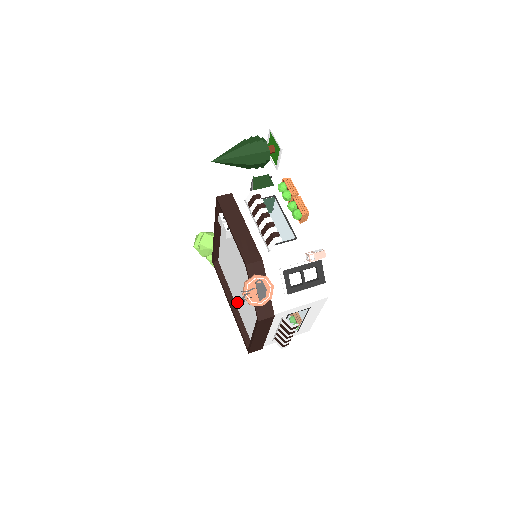
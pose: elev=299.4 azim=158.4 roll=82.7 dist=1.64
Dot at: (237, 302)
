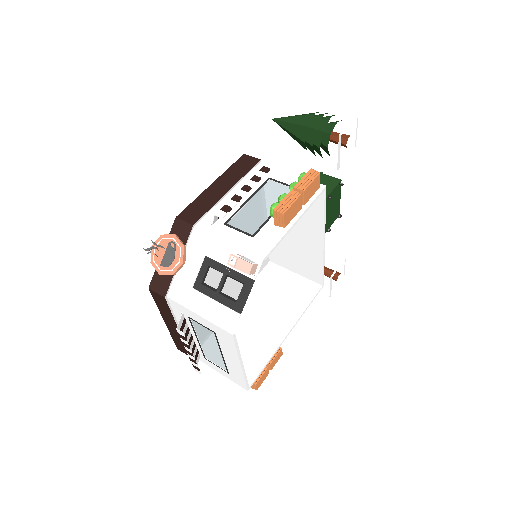
Dot at: occluded
